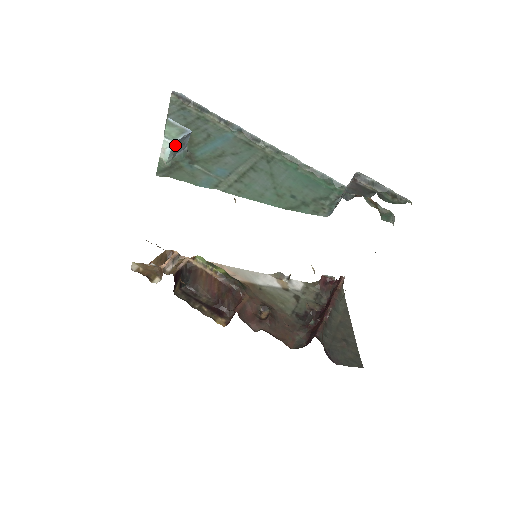
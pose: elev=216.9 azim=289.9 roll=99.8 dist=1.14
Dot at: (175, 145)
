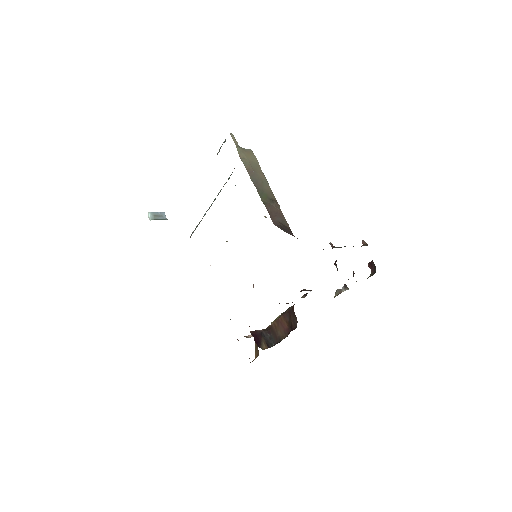
Dot at: (153, 214)
